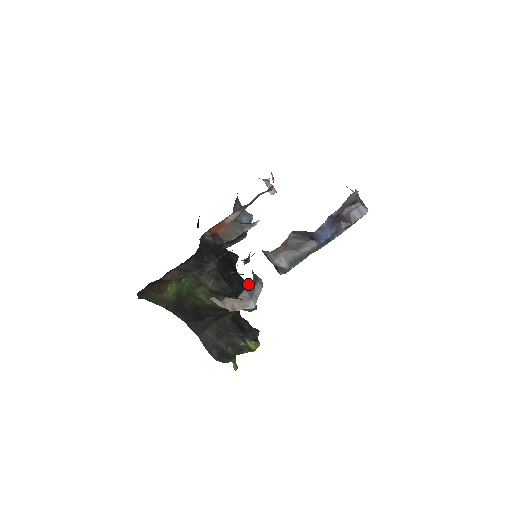
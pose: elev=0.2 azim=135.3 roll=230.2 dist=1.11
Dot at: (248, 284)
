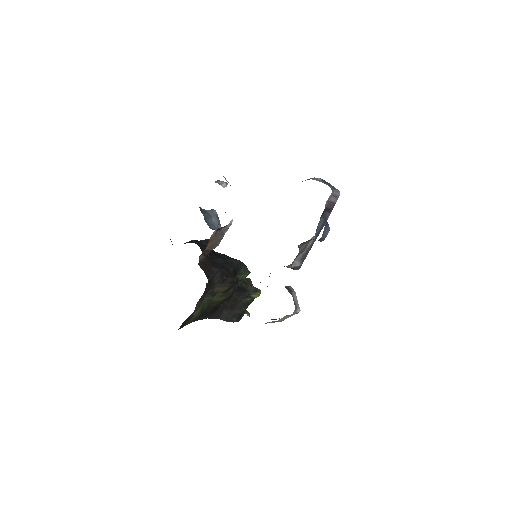
Dot at: (235, 260)
